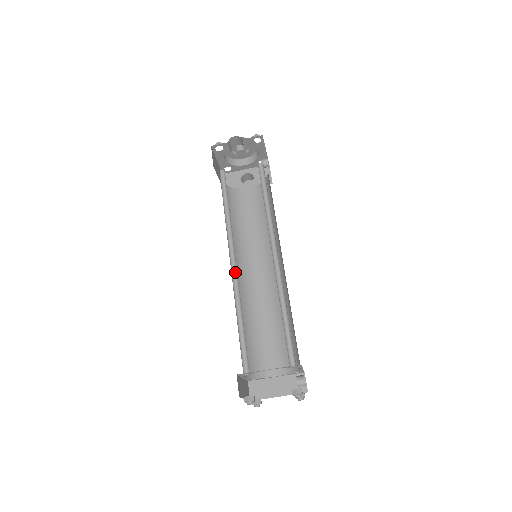
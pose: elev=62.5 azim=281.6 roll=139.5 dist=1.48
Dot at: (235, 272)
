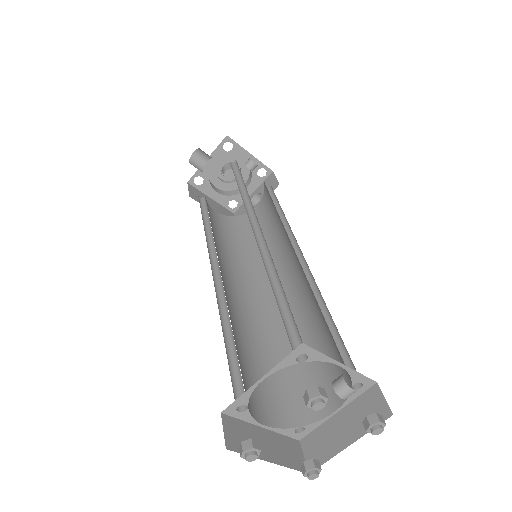
Dot at: (221, 282)
